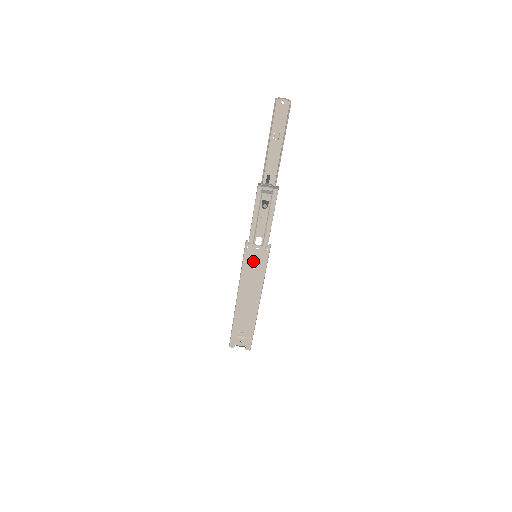
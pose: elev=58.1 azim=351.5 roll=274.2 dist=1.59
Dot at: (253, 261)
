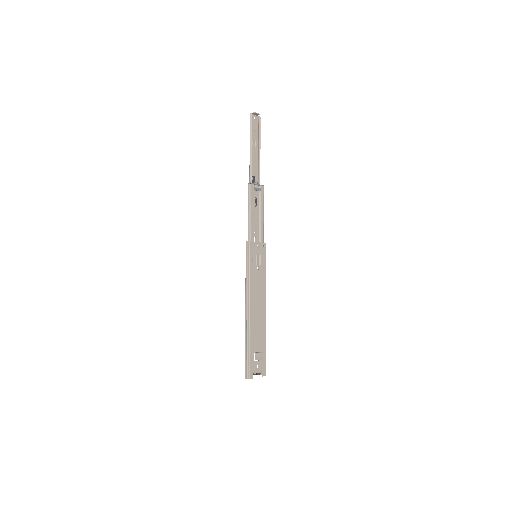
Dot at: (258, 259)
